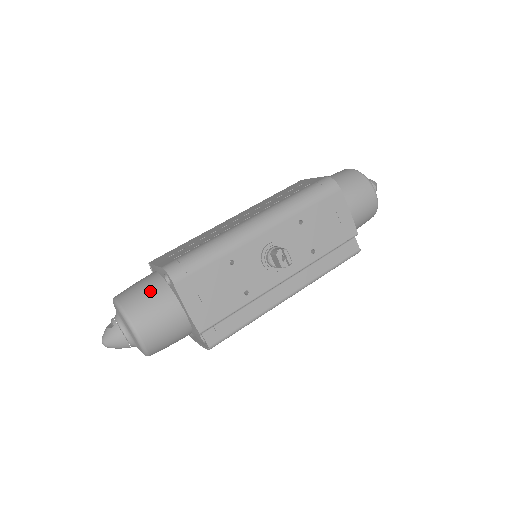
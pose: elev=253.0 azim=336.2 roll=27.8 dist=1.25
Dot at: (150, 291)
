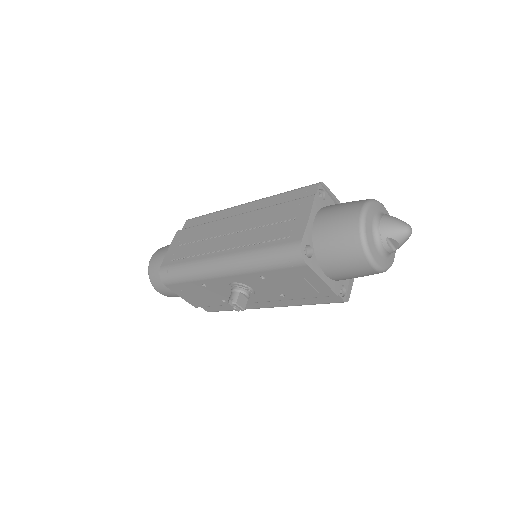
Dot at: occluded
